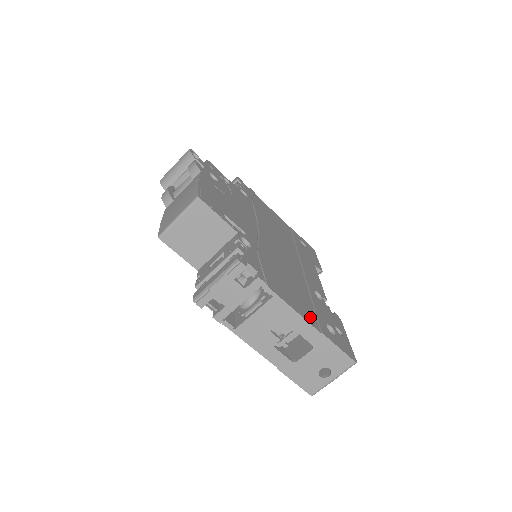
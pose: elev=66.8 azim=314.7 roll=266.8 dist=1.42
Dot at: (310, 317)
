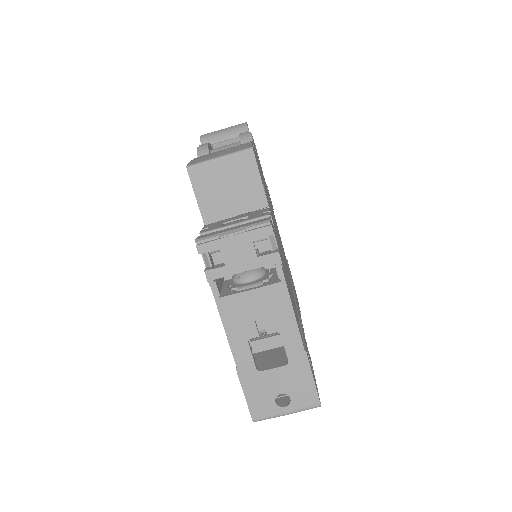
Dot at: occluded
